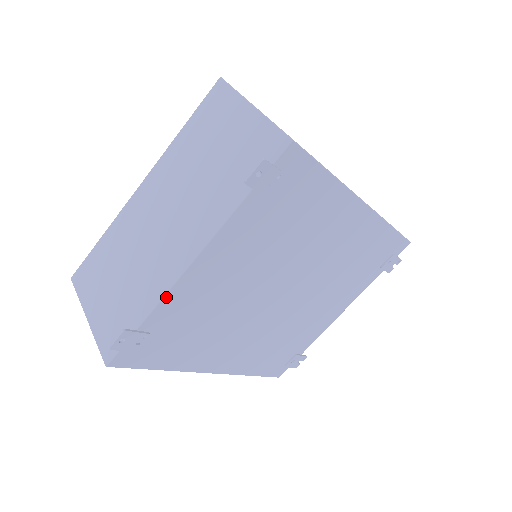
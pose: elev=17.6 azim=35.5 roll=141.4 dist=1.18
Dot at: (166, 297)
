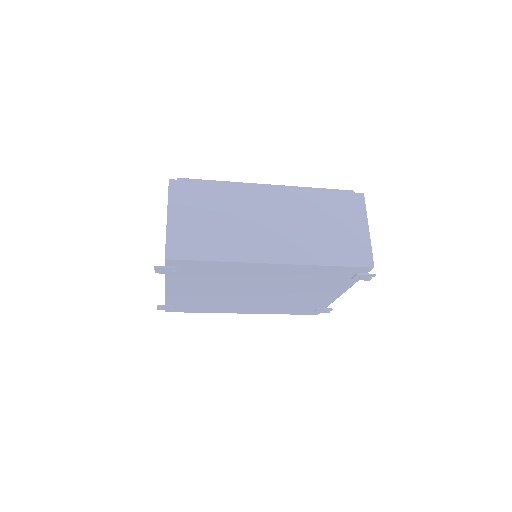
Dot at: (167, 297)
